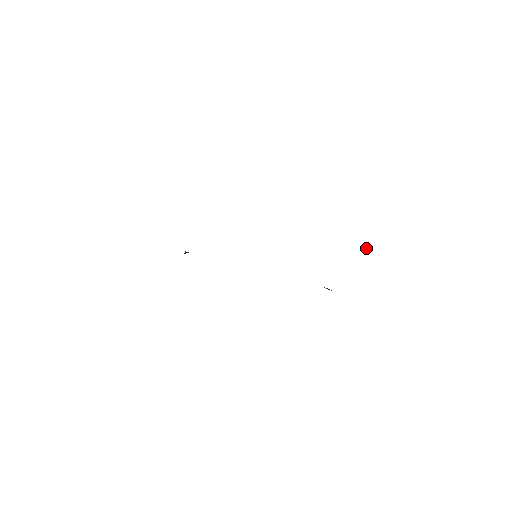
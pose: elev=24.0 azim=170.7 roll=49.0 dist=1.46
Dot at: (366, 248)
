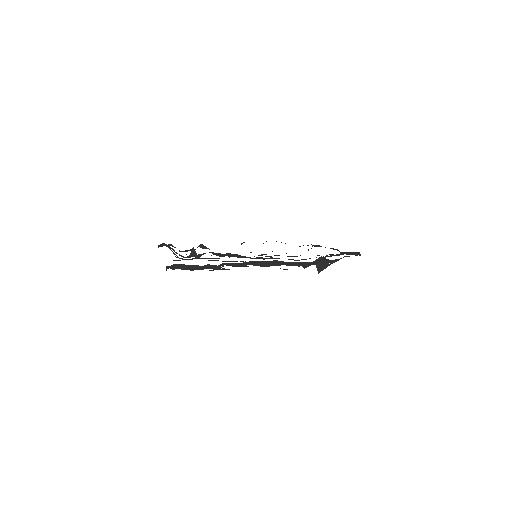
Dot at: (357, 252)
